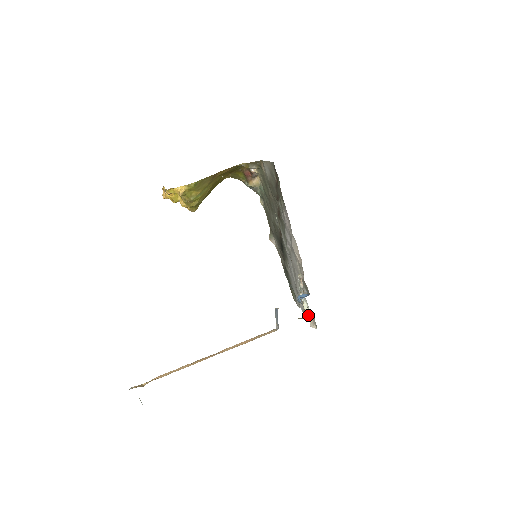
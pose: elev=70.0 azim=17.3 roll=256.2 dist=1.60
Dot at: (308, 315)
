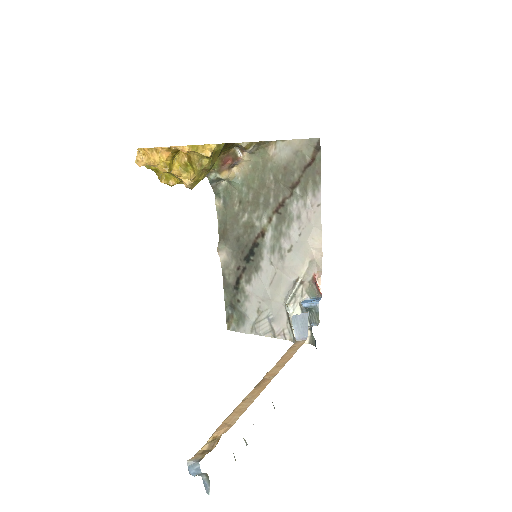
Dot at: occluded
